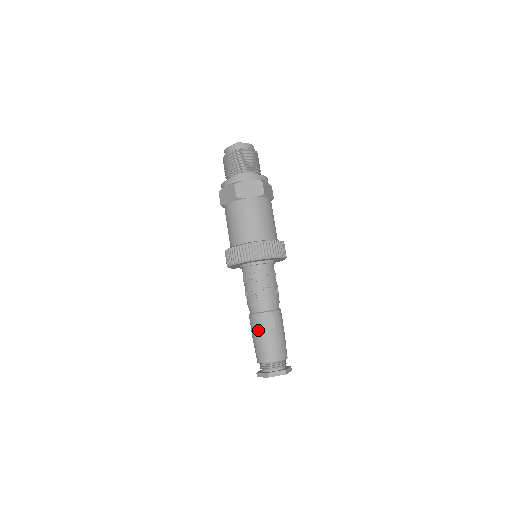
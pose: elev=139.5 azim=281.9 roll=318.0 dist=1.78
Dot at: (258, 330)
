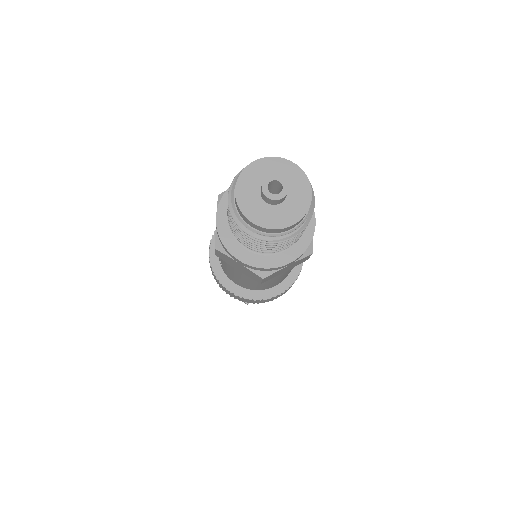
Dot at: occluded
